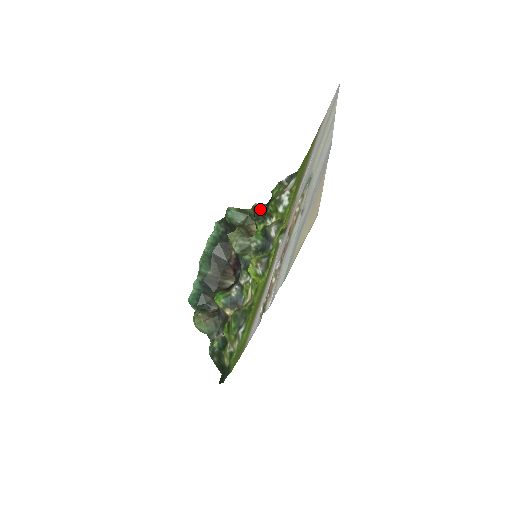
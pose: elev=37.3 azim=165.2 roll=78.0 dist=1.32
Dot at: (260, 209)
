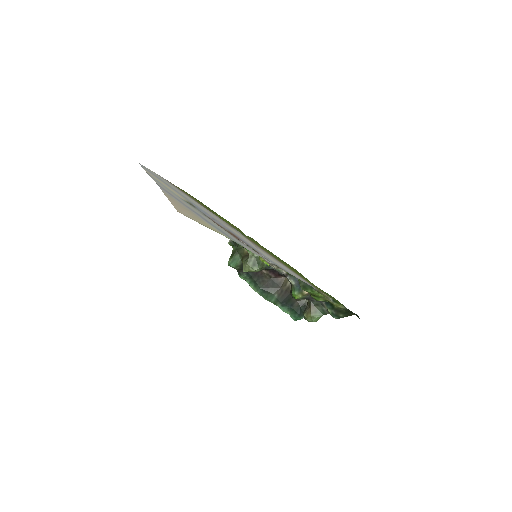
Dot at: (233, 241)
